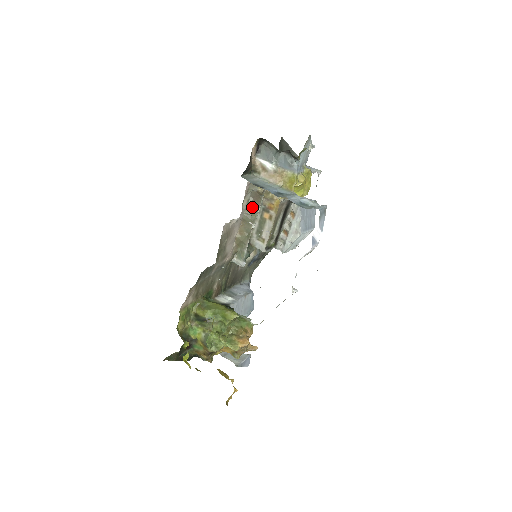
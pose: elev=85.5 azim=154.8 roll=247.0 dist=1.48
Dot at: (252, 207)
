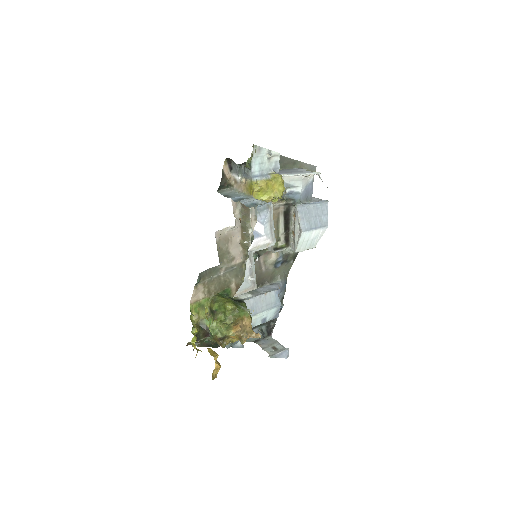
Dot at: (245, 215)
